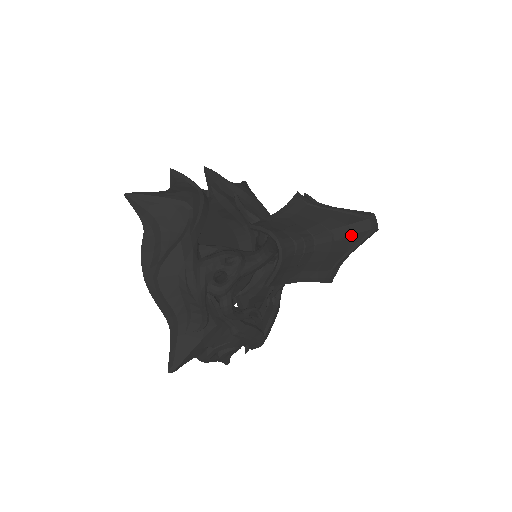
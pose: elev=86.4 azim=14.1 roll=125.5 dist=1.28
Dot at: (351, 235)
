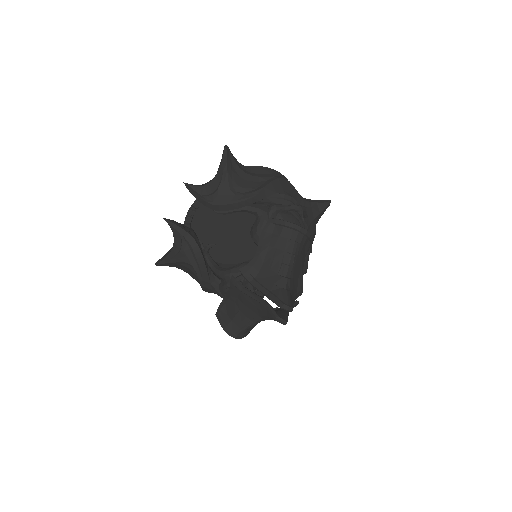
Dot at: occluded
